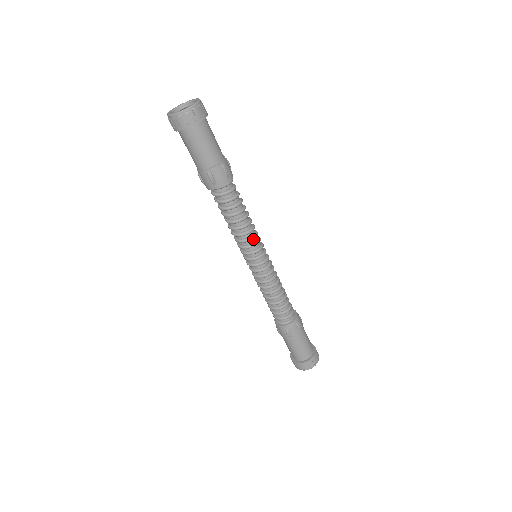
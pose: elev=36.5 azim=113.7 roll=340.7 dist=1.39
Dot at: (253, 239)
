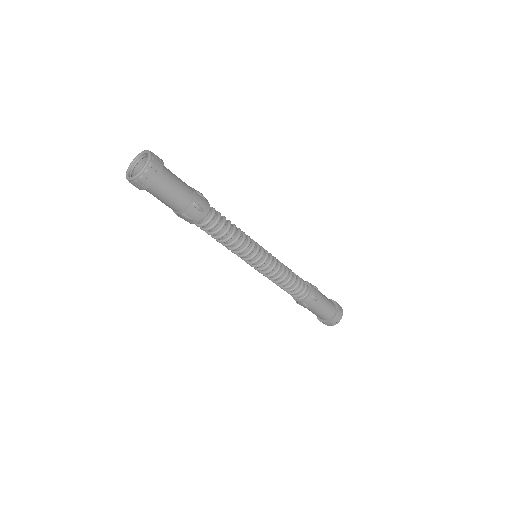
Dot at: (247, 248)
